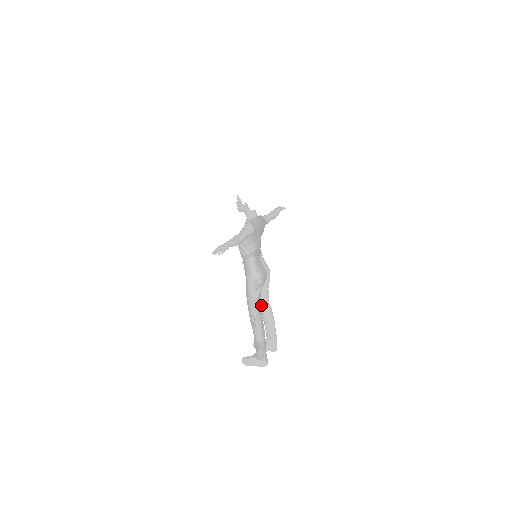
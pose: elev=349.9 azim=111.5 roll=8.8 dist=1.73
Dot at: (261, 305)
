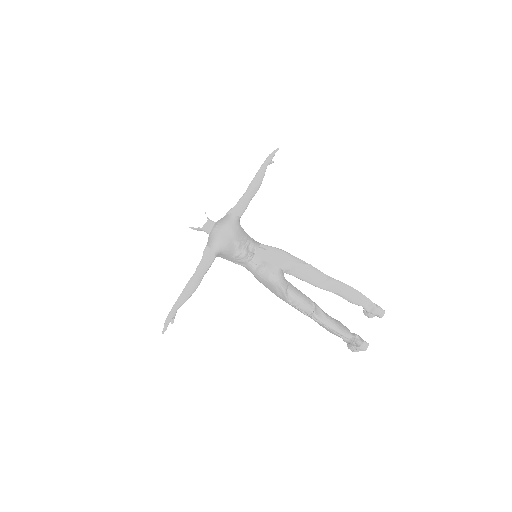
Dot at: (302, 299)
